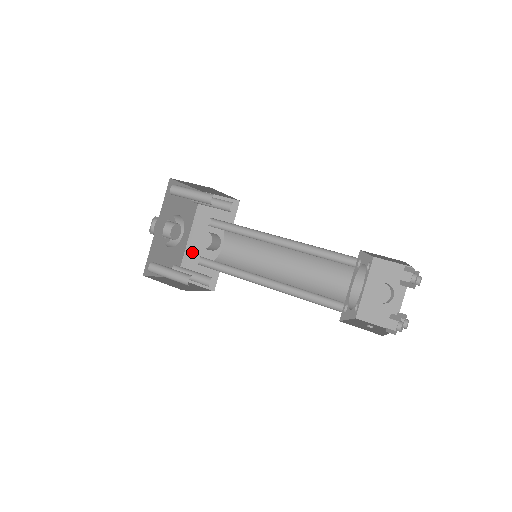
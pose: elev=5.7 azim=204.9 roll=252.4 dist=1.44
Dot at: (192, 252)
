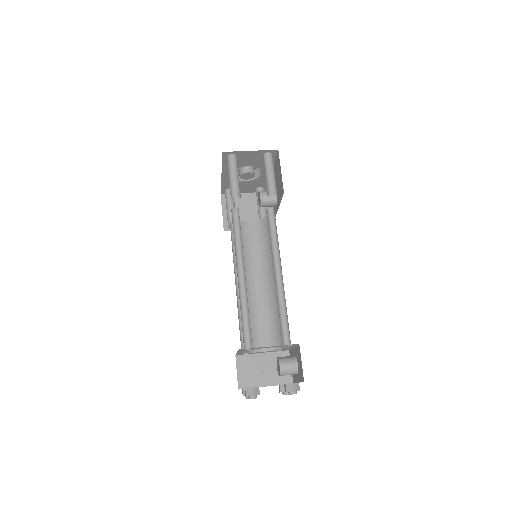
Dot at: occluded
